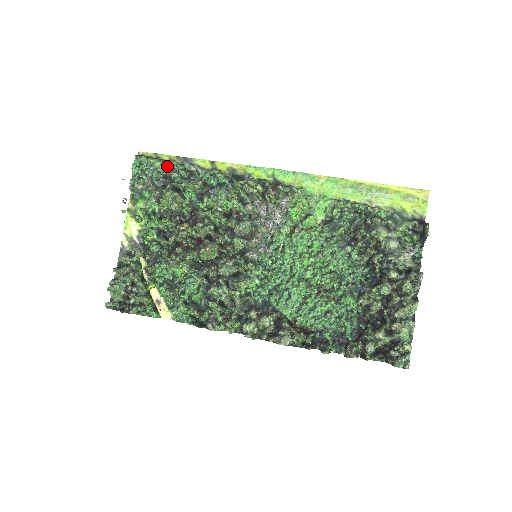
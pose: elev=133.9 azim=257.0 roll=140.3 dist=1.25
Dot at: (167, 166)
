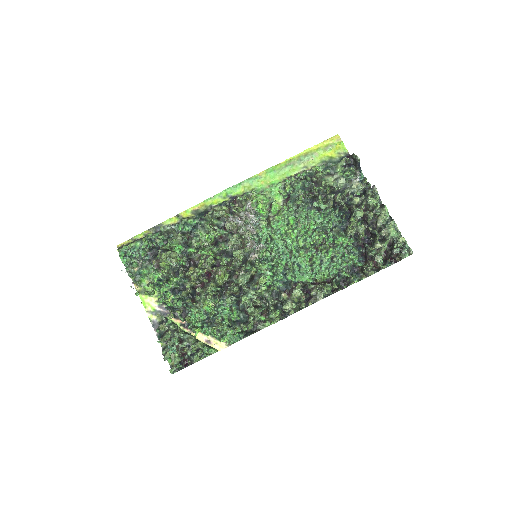
Dot at: (146, 241)
